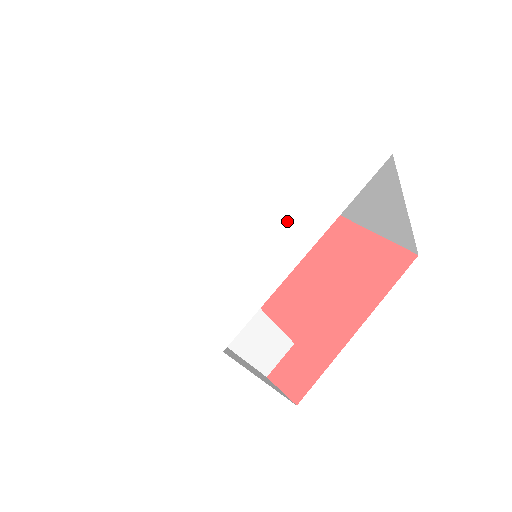
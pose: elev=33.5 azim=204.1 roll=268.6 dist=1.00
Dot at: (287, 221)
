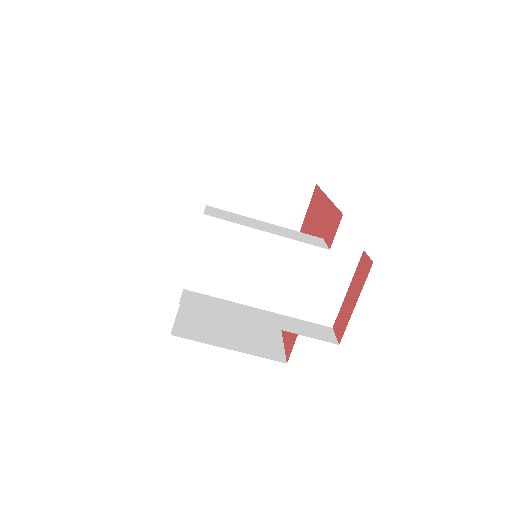
Dot at: occluded
